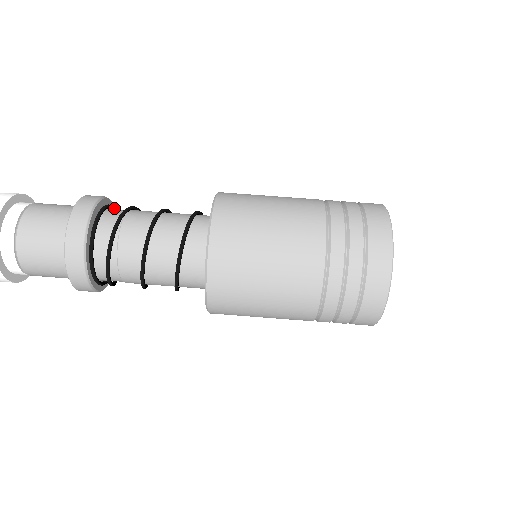
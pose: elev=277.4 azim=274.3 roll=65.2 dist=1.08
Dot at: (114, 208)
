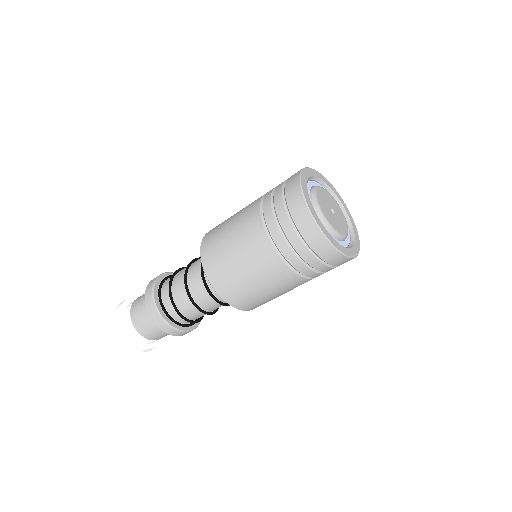
Dot at: (162, 284)
